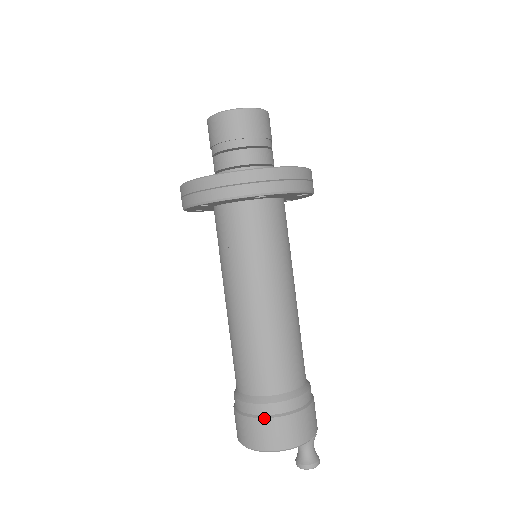
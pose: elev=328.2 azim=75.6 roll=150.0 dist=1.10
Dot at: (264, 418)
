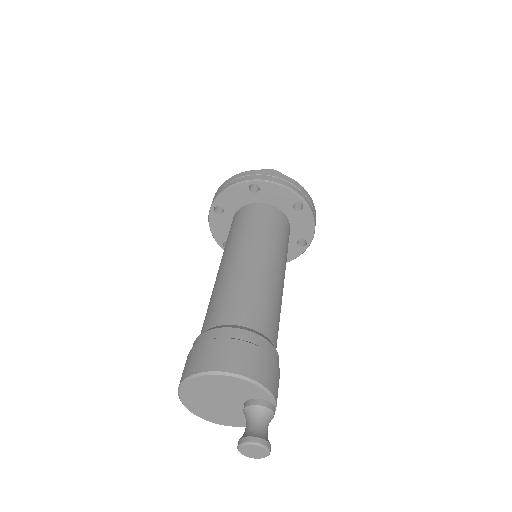
Dot at: (203, 341)
